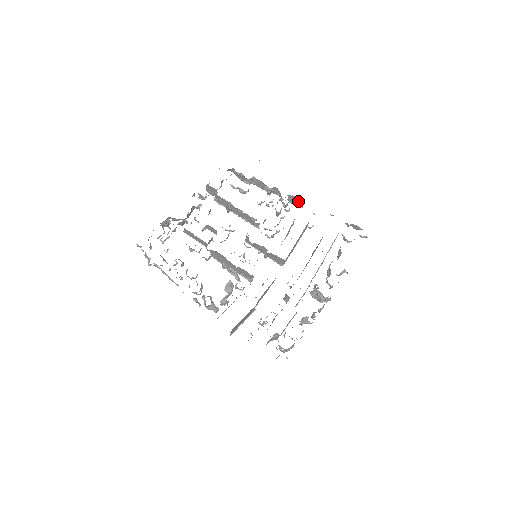
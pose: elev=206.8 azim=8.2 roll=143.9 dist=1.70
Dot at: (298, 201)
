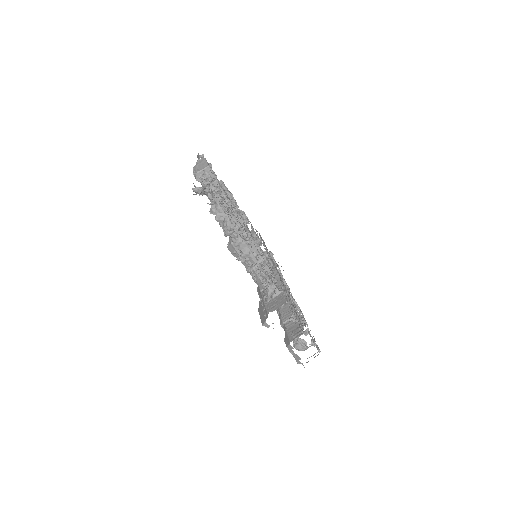
Dot at: occluded
